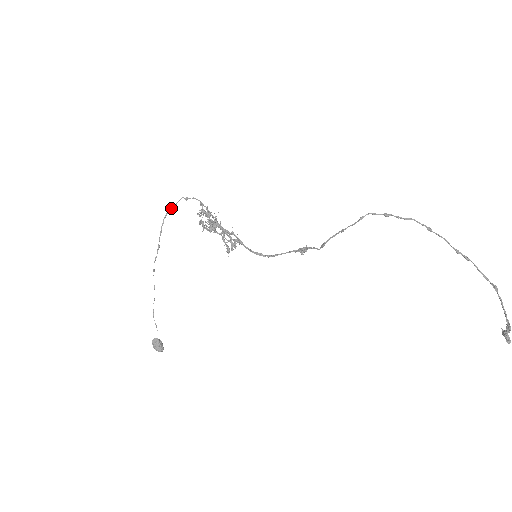
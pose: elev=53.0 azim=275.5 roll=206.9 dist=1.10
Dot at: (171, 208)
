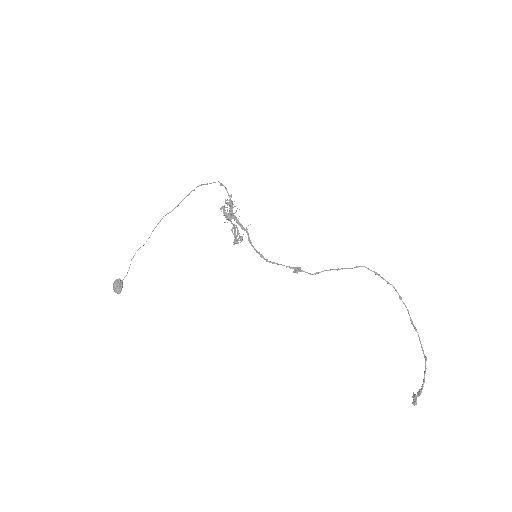
Dot at: occluded
